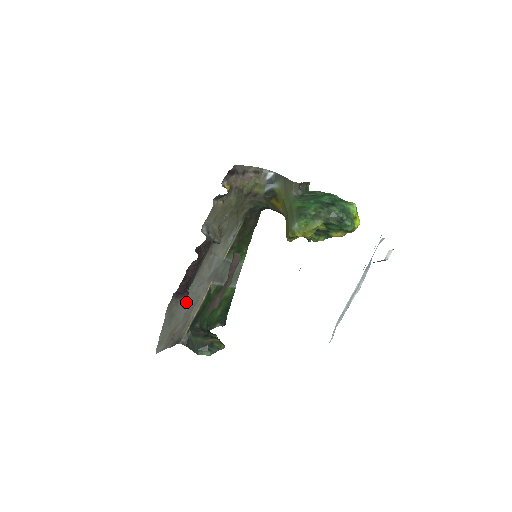
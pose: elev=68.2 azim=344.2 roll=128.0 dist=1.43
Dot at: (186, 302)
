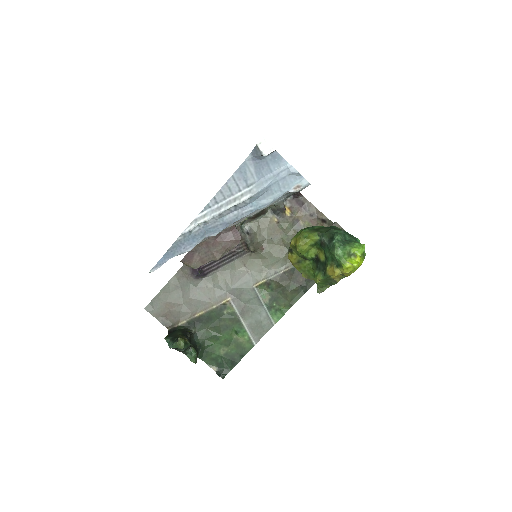
Dot at: (197, 289)
